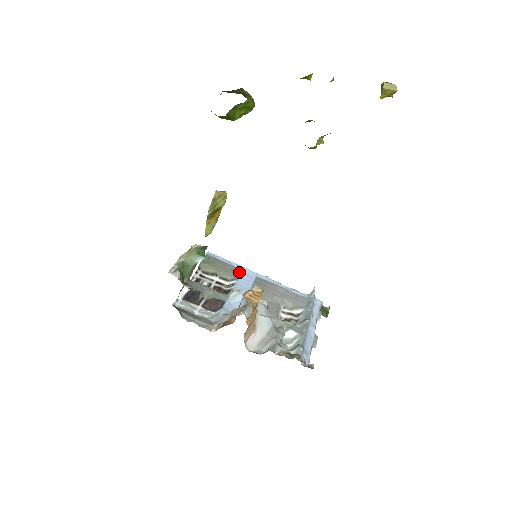
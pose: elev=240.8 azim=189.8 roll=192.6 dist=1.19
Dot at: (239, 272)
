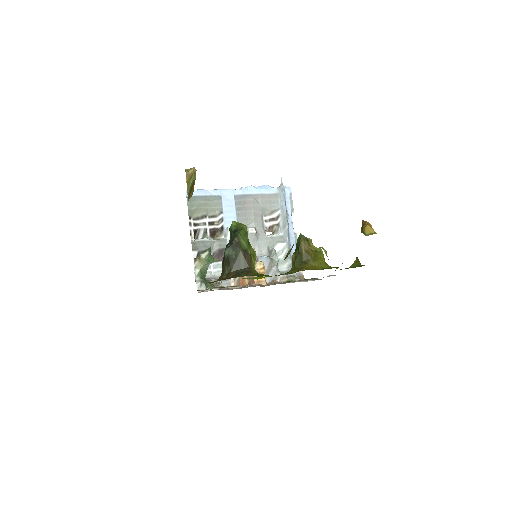
Dot at: (220, 200)
